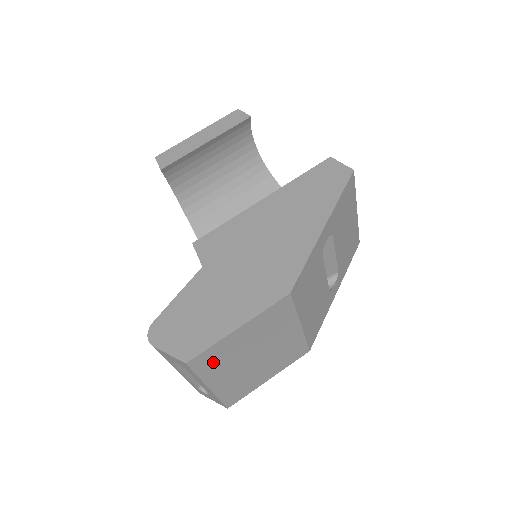
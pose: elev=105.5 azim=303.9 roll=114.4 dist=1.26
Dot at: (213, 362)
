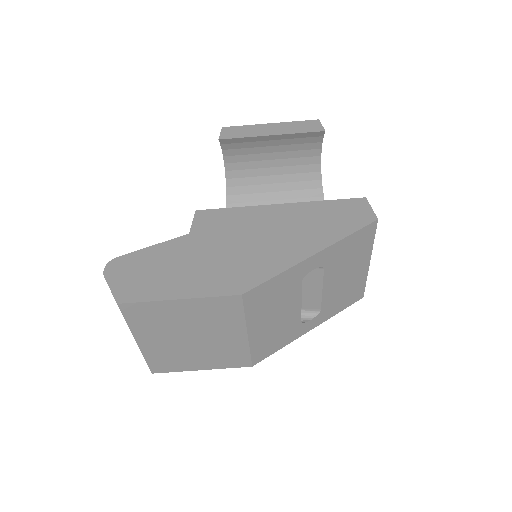
Dot at: (145, 318)
